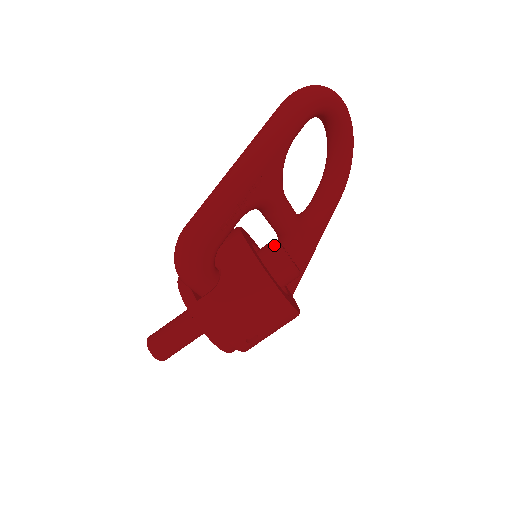
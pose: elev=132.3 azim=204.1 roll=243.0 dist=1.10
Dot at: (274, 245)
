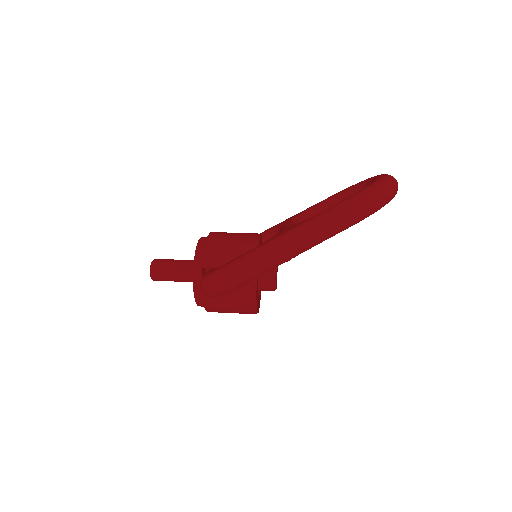
Dot at: (272, 275)
